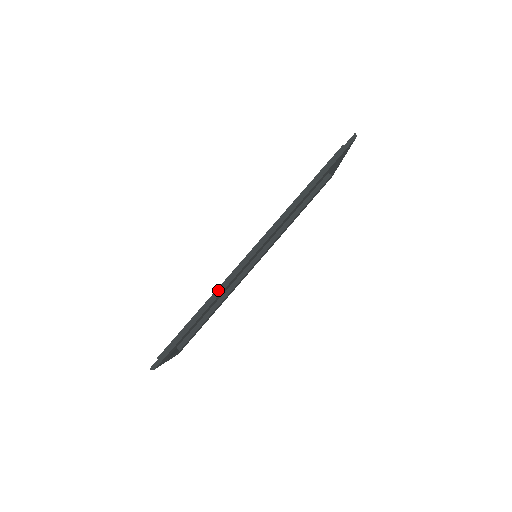
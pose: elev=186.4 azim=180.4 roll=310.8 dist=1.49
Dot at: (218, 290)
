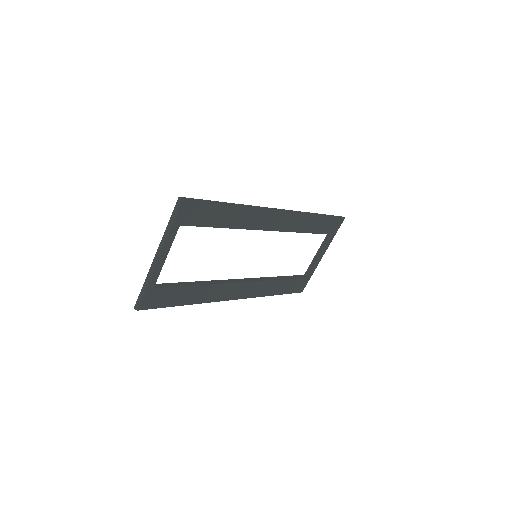
Dot at: (248, 205)
